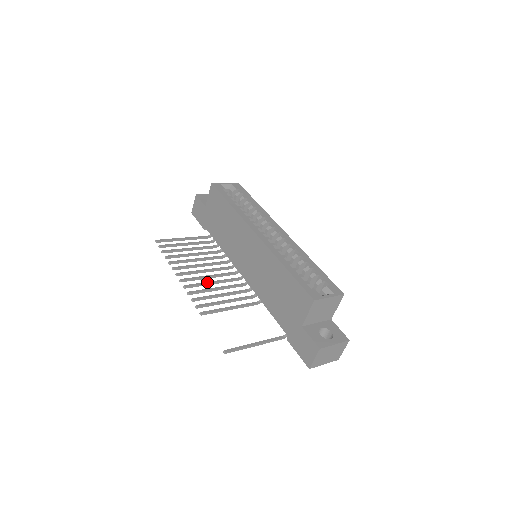
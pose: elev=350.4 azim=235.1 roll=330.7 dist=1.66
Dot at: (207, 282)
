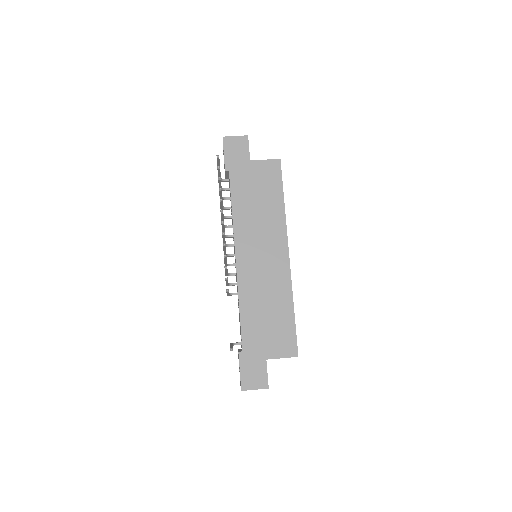
Dot at: occluded
